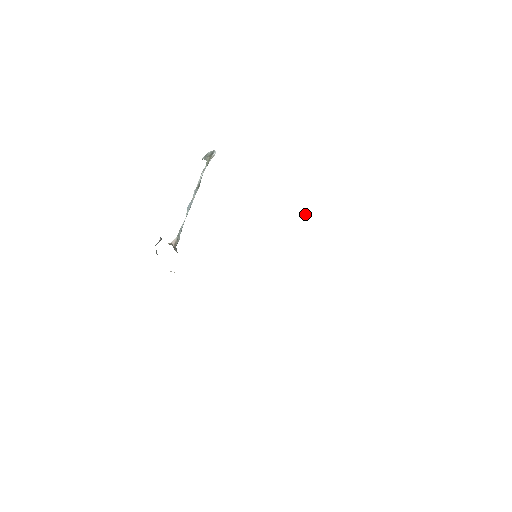
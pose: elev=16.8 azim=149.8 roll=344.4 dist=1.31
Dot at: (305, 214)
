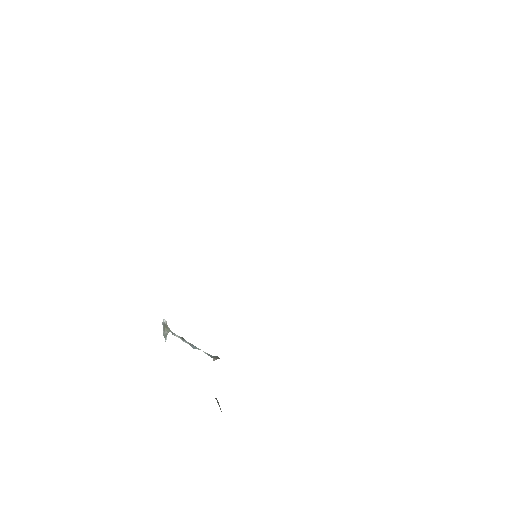
Dot at: occluded
